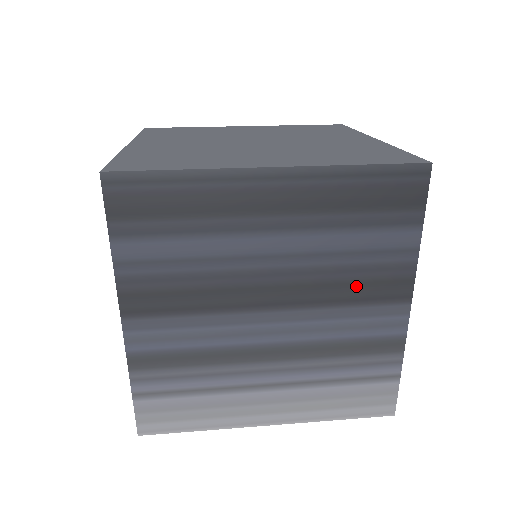
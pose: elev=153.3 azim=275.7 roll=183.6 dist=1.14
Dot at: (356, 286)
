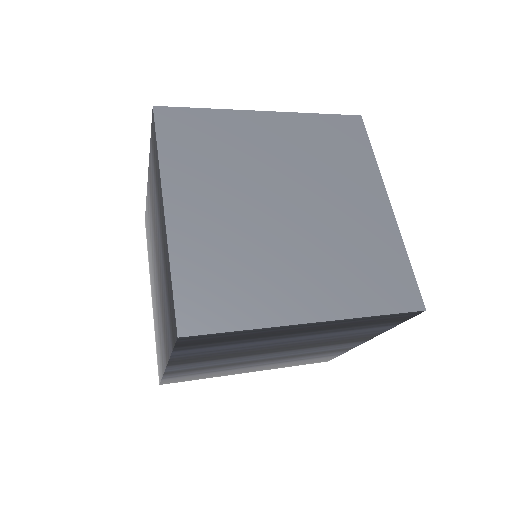
Dot at: (338, 341)
